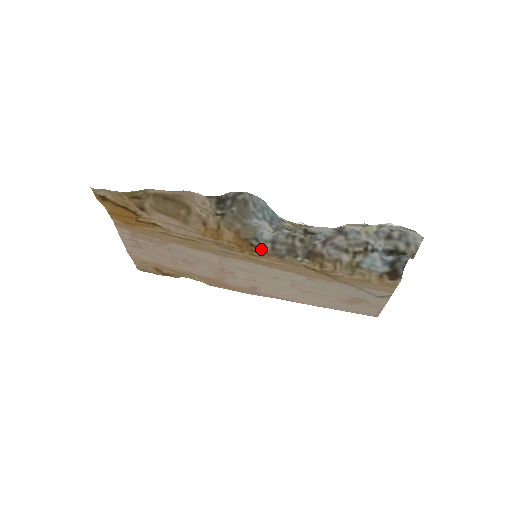
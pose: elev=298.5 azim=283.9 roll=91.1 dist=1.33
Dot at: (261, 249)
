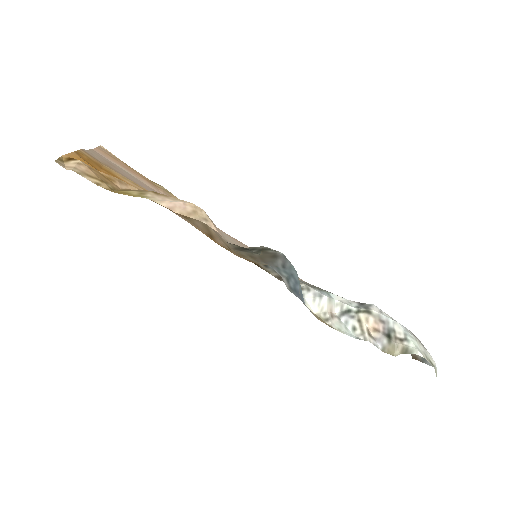
Dot at: (265, 270)
